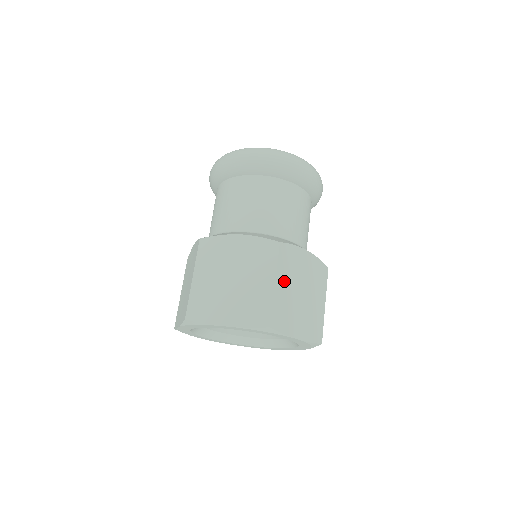
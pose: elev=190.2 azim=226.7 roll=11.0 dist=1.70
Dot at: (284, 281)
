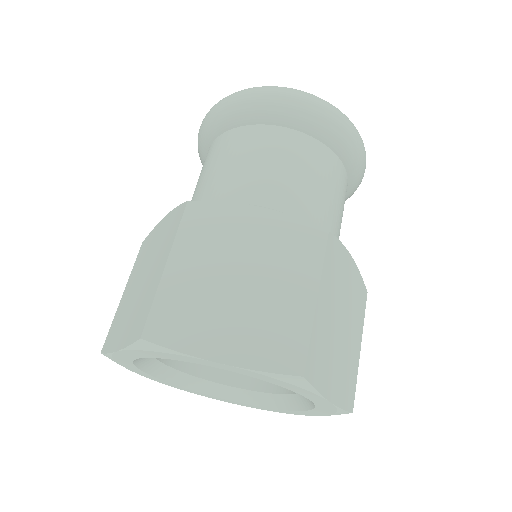
Dot at: (192, 260)
